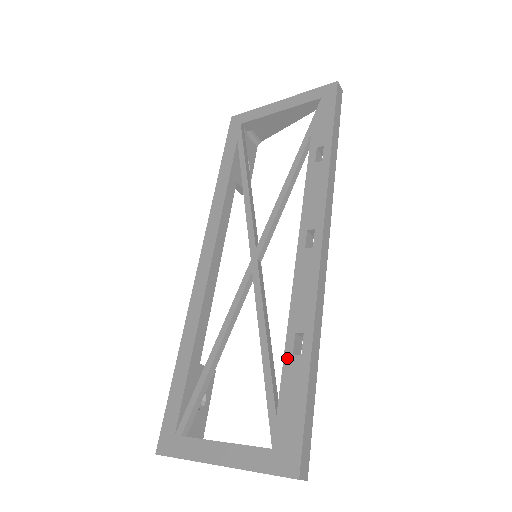
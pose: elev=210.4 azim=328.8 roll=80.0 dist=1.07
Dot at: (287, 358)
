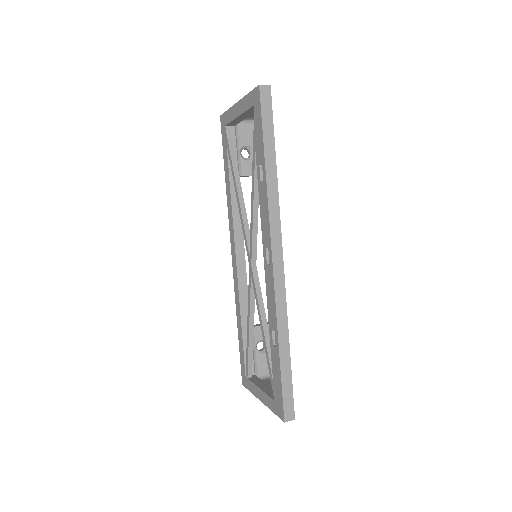
Dot at: (271, 346)
